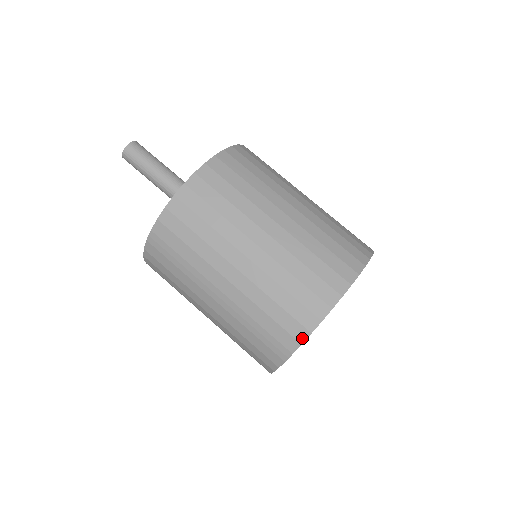
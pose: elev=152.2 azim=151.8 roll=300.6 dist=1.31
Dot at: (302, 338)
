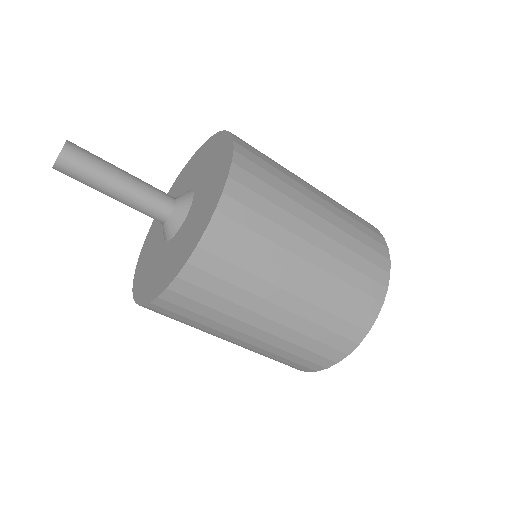
Dot at: (317, 370)
